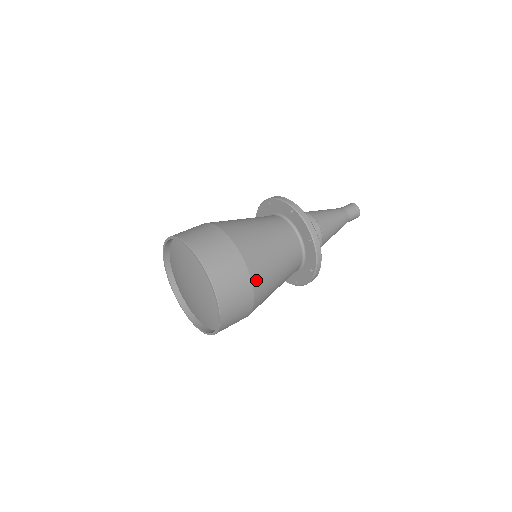
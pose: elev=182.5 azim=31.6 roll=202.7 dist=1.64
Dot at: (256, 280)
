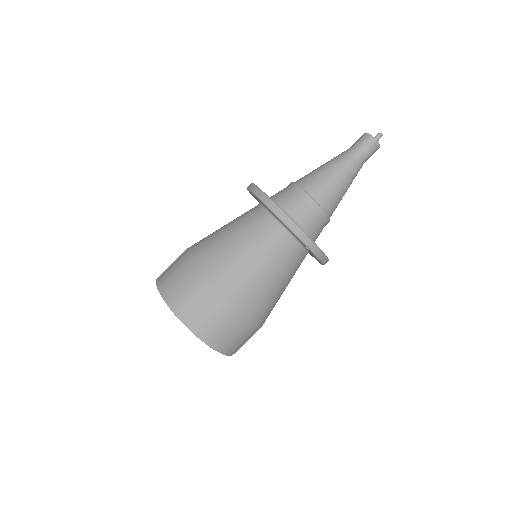
Dot at: (224, 291)
